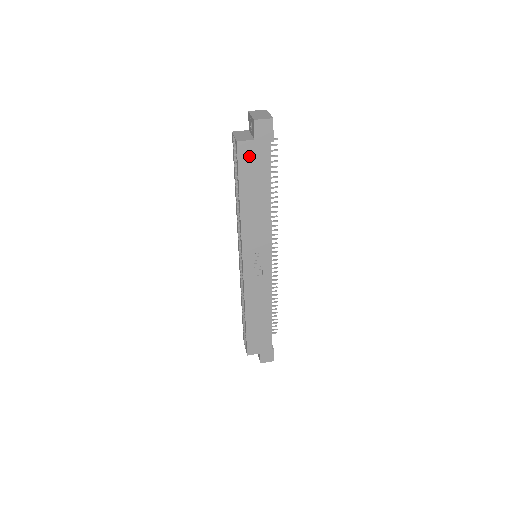
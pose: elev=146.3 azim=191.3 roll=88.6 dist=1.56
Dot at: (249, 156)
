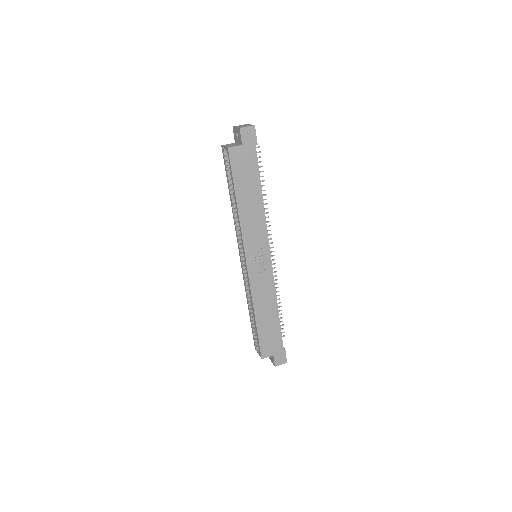
Dot at: (239, 160)
